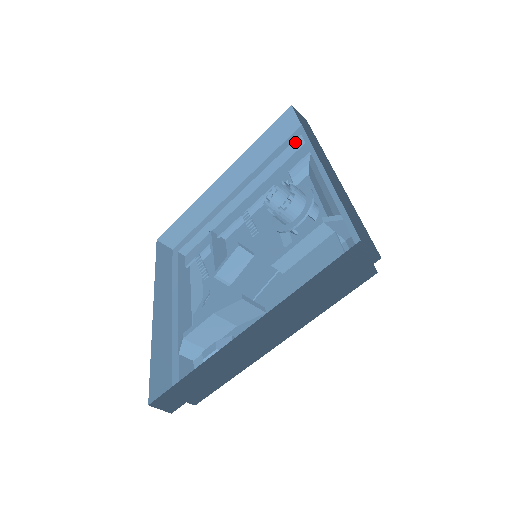
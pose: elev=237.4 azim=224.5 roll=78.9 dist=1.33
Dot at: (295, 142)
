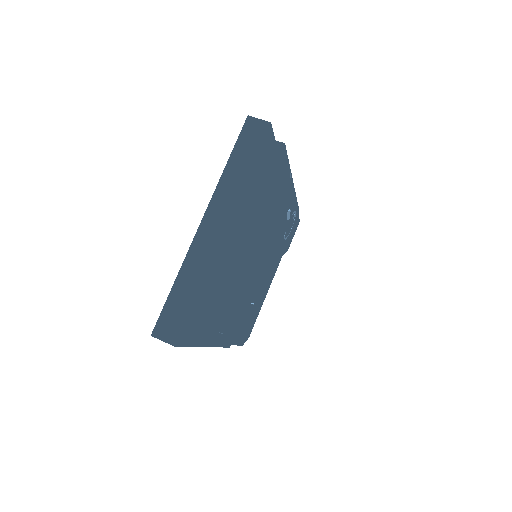
Dot at: occluded
